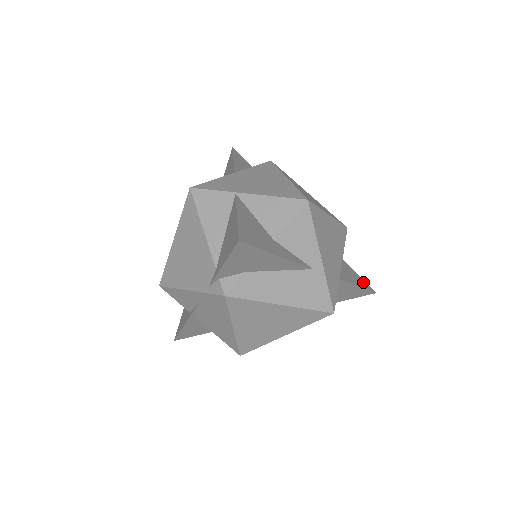
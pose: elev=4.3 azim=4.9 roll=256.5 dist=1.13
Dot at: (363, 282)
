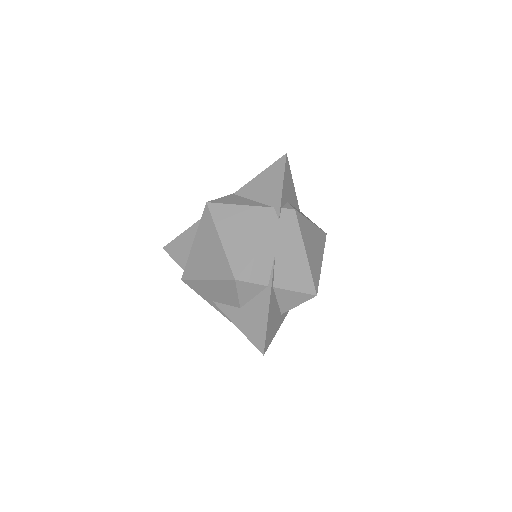
Dot at: occluded
